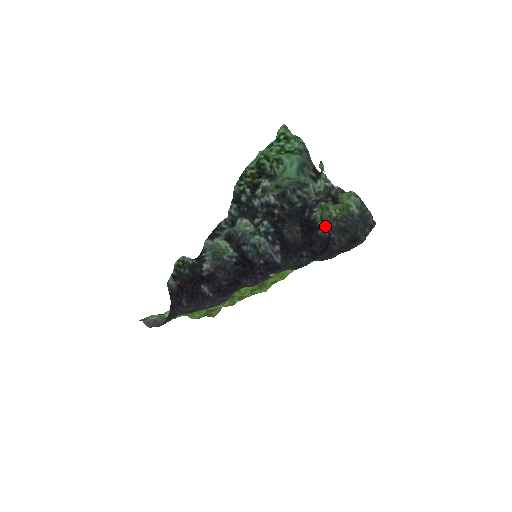
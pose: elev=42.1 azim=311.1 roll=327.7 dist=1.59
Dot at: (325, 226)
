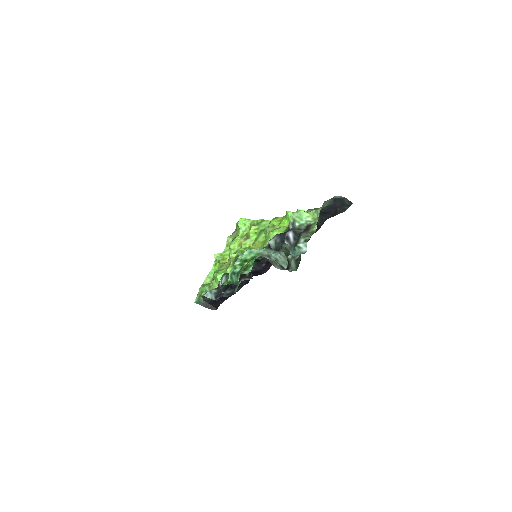
Dot at: occluded
